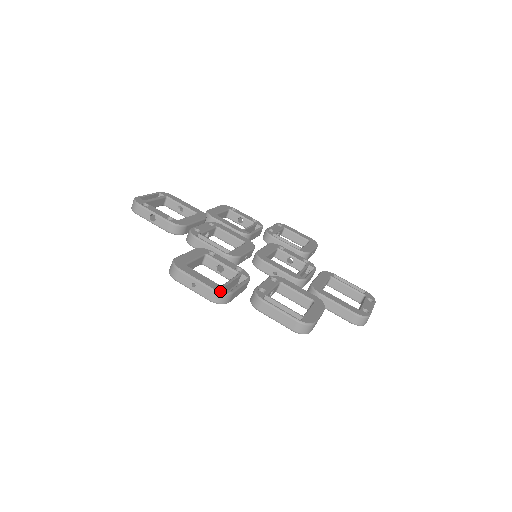
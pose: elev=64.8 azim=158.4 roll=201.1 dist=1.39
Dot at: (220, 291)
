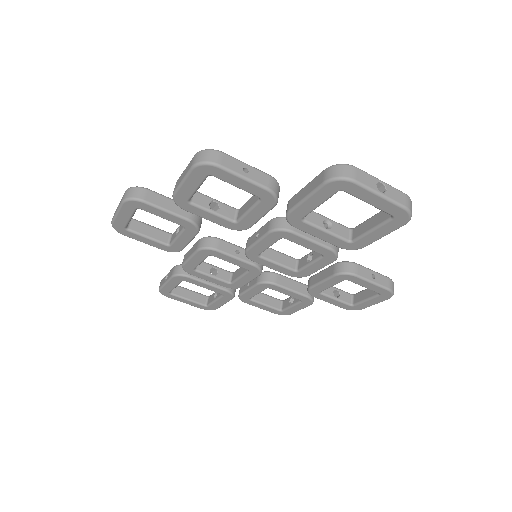
Dot at: (132, 187)
